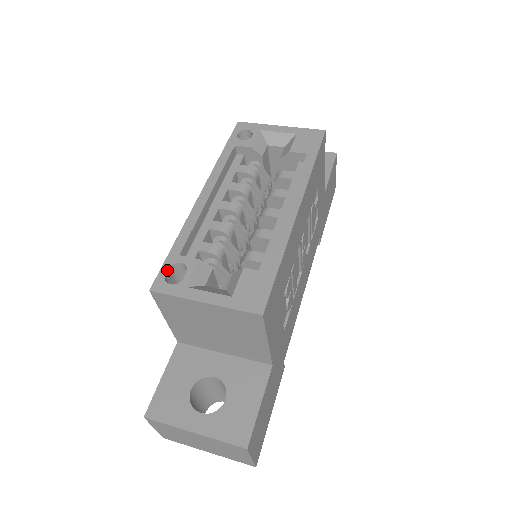
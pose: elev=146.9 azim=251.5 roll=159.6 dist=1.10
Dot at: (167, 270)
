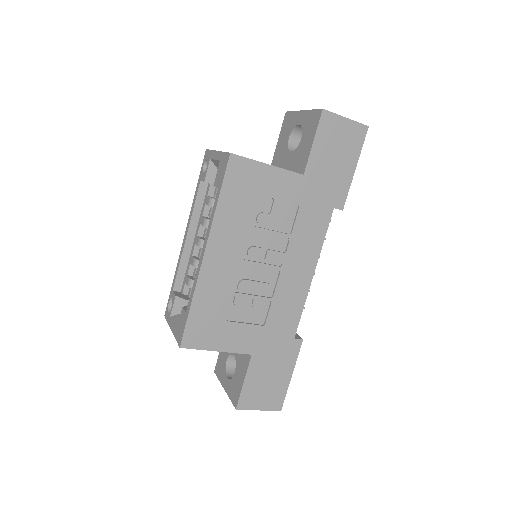
Dot at: (169, 302)
